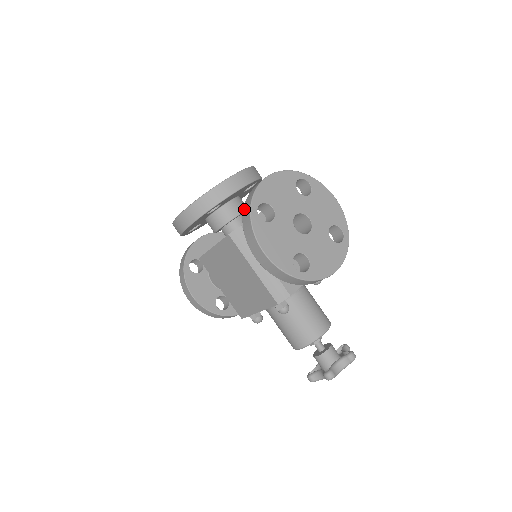
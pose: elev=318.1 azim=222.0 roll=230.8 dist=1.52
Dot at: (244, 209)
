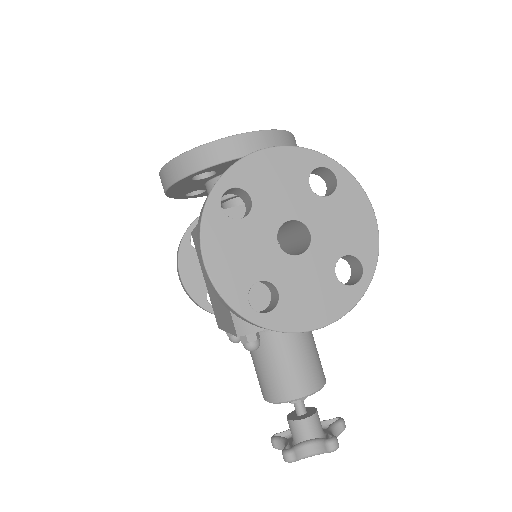
Dot at: occluded
